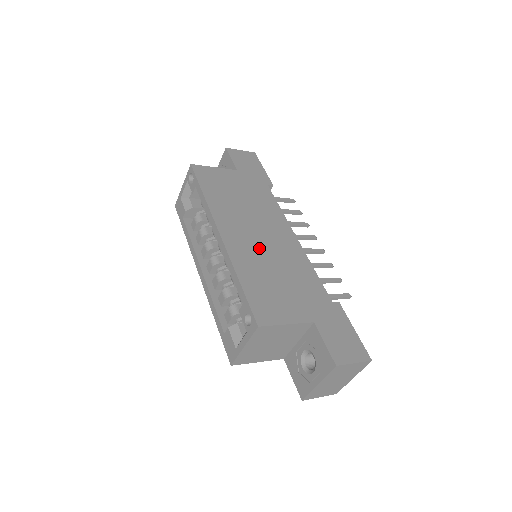
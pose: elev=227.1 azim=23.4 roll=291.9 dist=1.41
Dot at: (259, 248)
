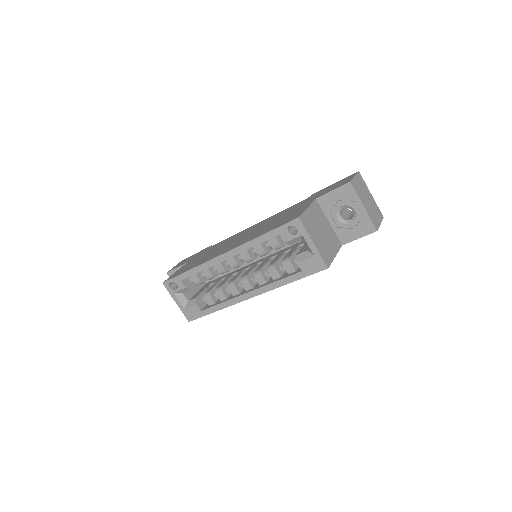
Dot at: (248, 235)
